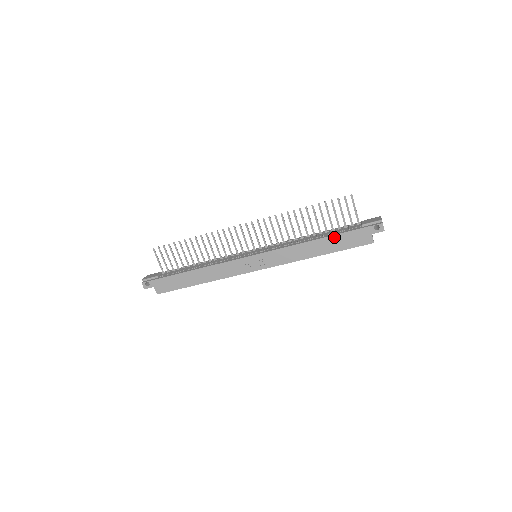
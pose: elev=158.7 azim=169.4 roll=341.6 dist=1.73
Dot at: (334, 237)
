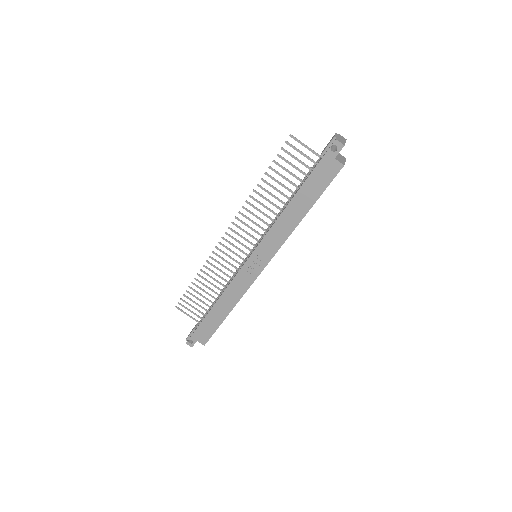
Dot at: (303, 188)
